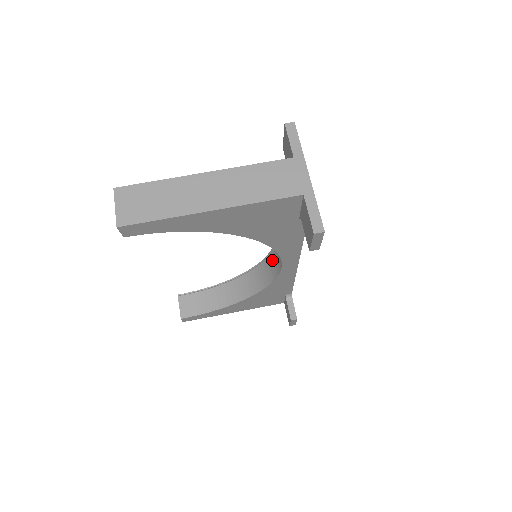
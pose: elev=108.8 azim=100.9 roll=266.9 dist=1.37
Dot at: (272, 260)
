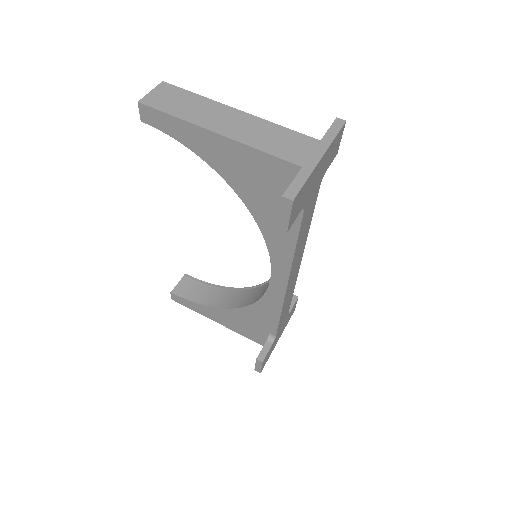
Dot at: occluded
